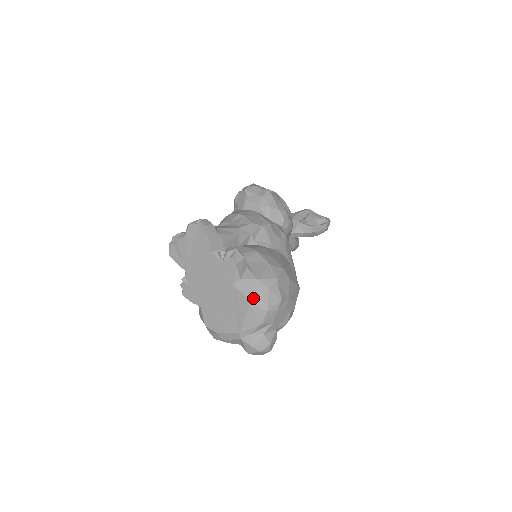
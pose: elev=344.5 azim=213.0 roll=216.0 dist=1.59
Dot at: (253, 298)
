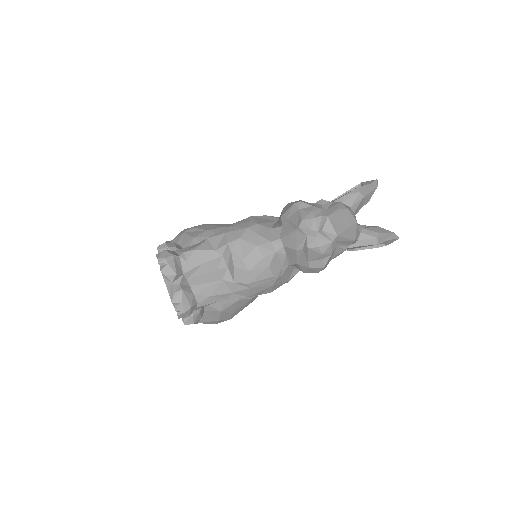
Dot at: occluded
